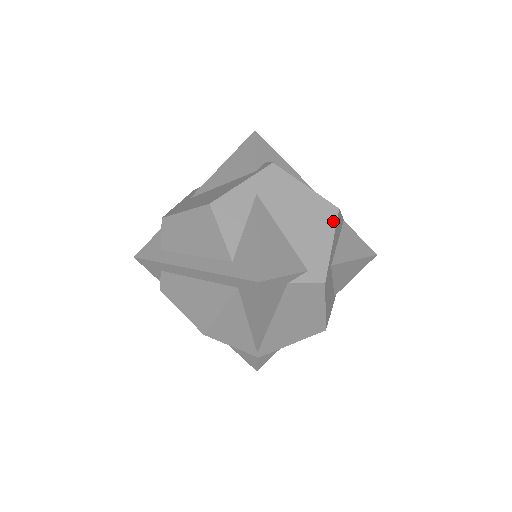
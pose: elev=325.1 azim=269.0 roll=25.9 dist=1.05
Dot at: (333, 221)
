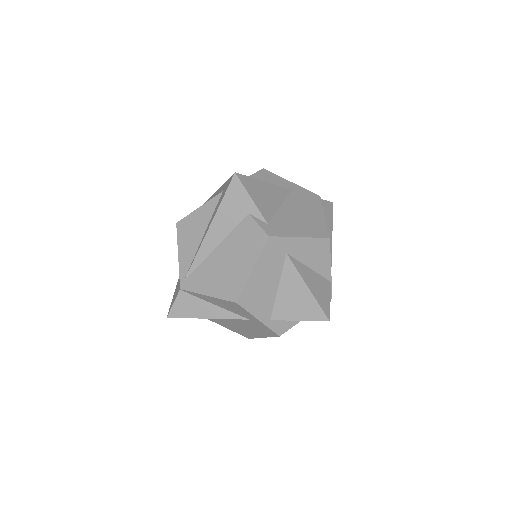
Dot at: (317, 235)
